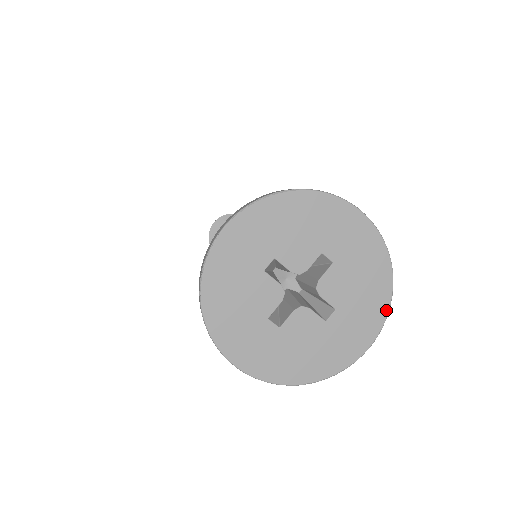
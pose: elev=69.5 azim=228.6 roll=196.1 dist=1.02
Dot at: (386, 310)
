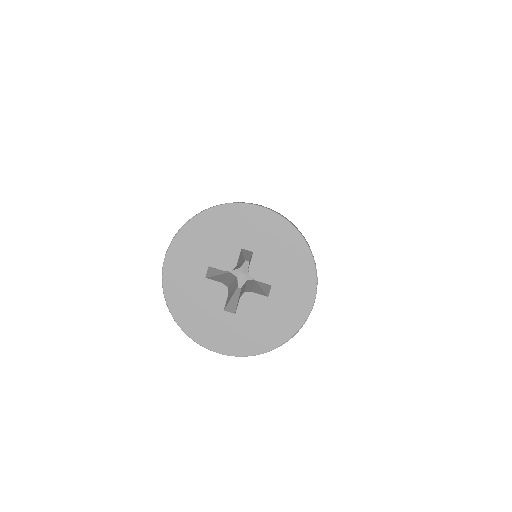
Dot at: (313, 271)
